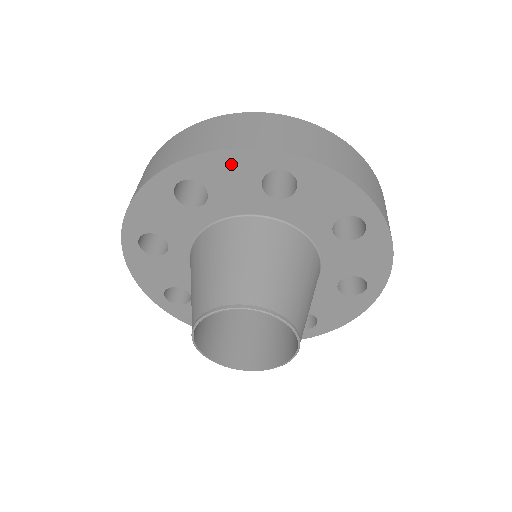
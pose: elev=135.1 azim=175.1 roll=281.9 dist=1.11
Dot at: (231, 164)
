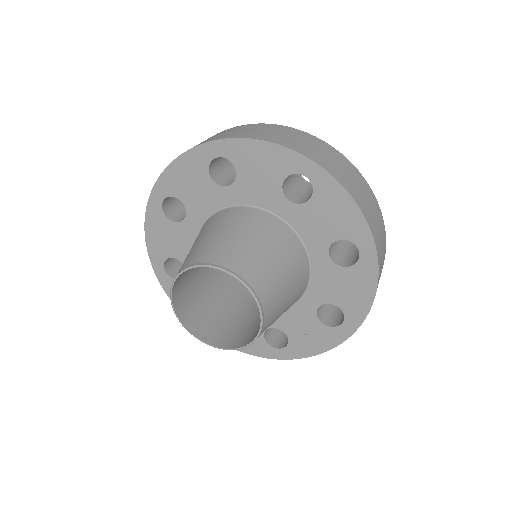
Dot at: (184, 171)
